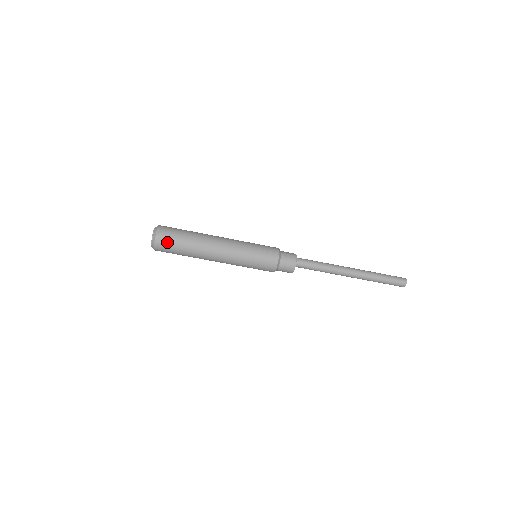
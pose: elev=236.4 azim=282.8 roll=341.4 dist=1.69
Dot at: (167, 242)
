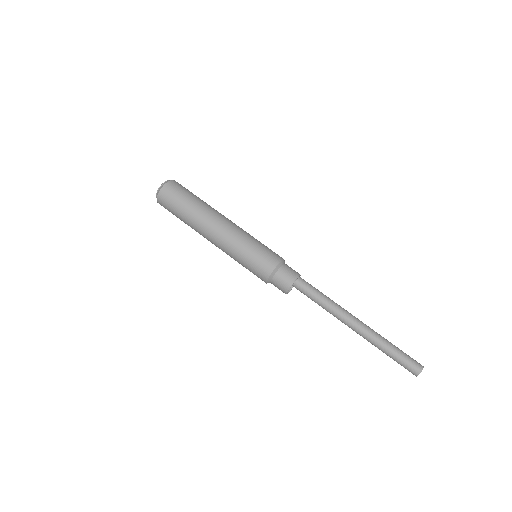
Dot at: (178, 189)
